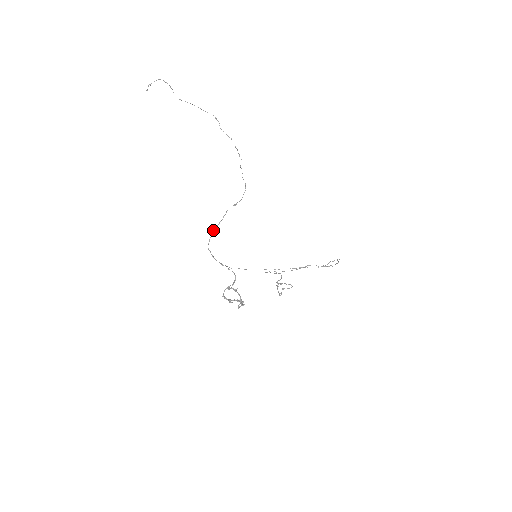
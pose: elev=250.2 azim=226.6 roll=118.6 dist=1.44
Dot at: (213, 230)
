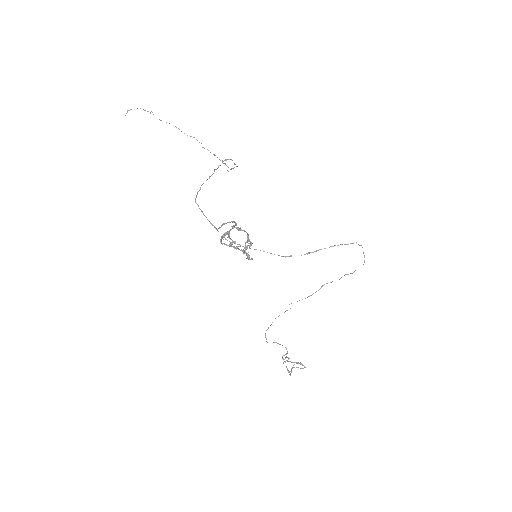
Dot at: (202, 184)
